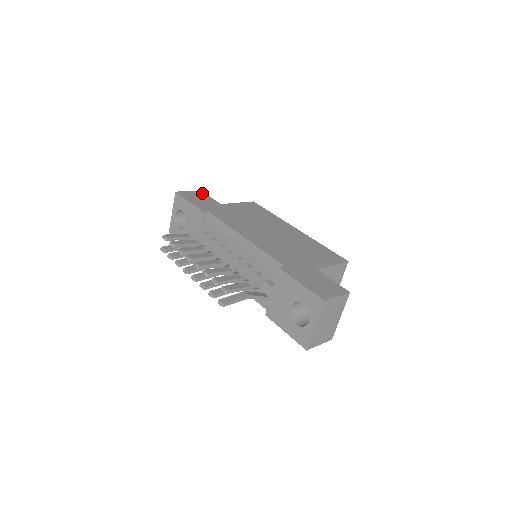
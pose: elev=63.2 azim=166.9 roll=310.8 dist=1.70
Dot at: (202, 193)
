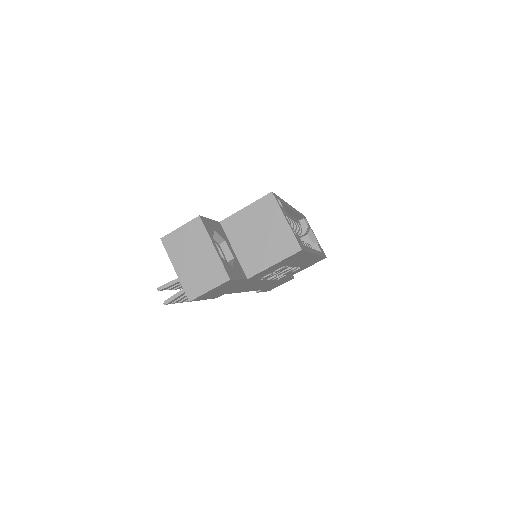
Dot at: occluded
